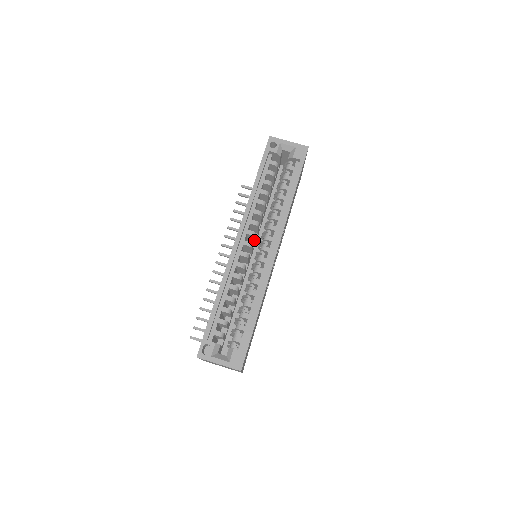
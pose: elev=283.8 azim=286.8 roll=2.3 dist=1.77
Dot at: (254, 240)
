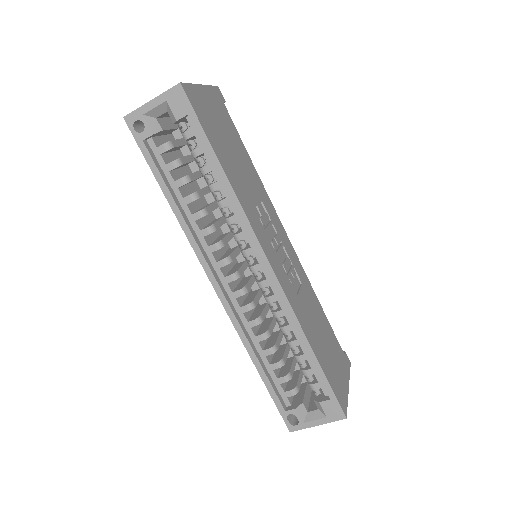
Dot at: (235, 257)
